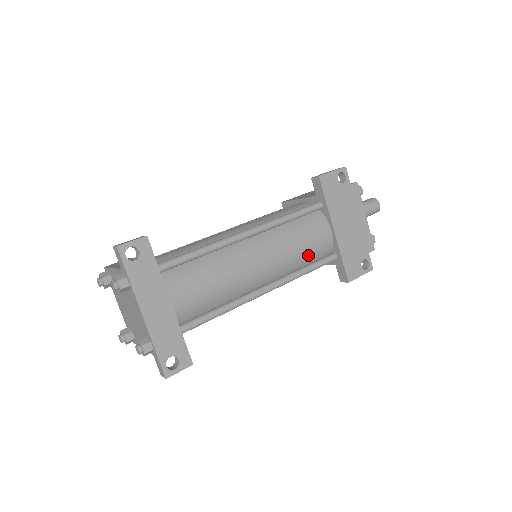
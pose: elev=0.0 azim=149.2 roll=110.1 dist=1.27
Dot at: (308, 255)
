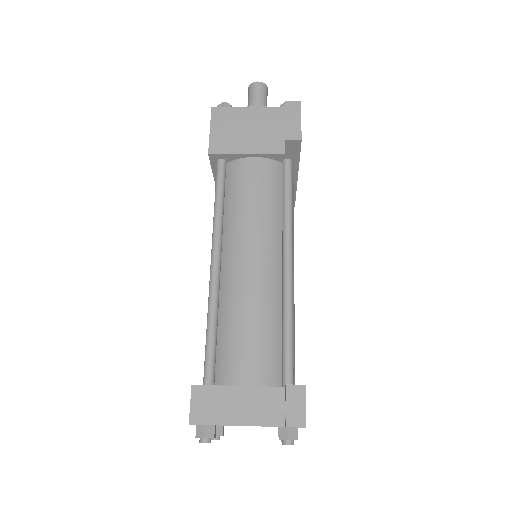
Dot at: occluded
